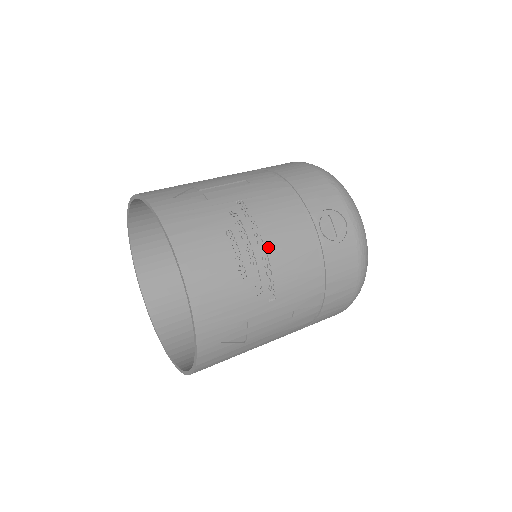
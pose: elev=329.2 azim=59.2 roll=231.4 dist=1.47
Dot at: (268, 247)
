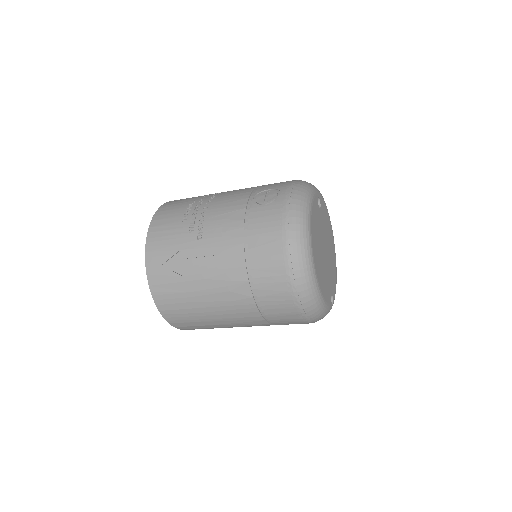
Dot at: (210, 206)
